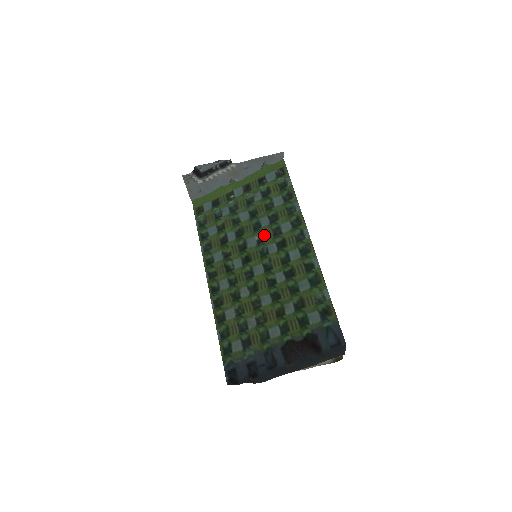
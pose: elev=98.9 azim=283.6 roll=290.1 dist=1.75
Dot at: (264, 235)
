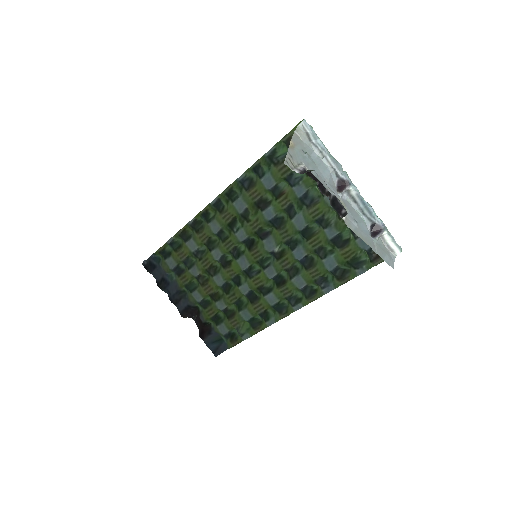
Dot at: (283, 258)
